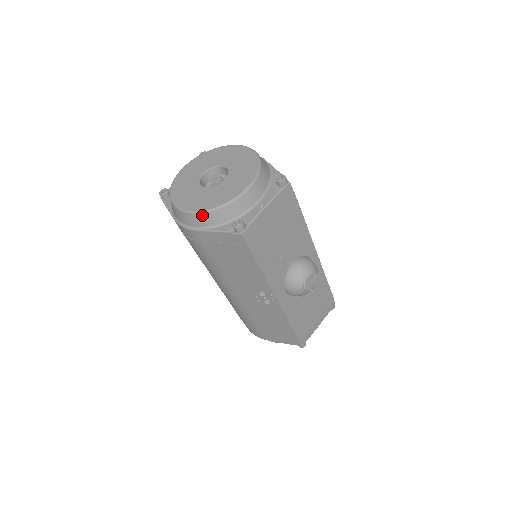
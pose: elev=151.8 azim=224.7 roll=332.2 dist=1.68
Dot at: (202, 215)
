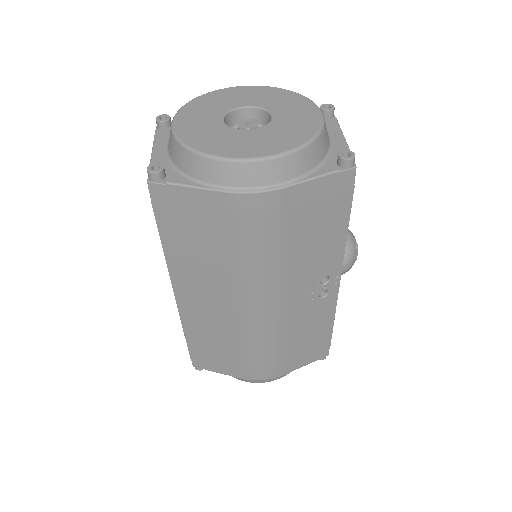
Dot at: (295, 156)
